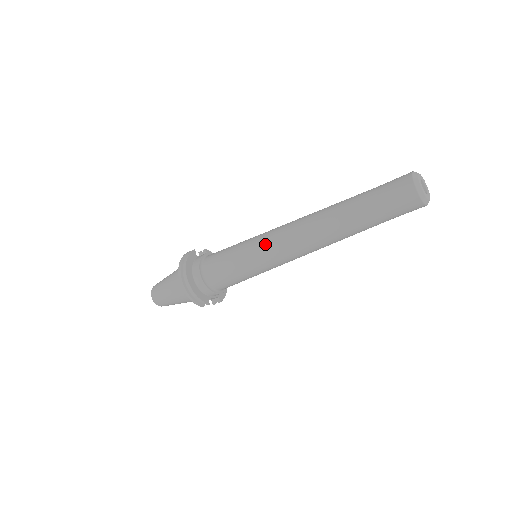
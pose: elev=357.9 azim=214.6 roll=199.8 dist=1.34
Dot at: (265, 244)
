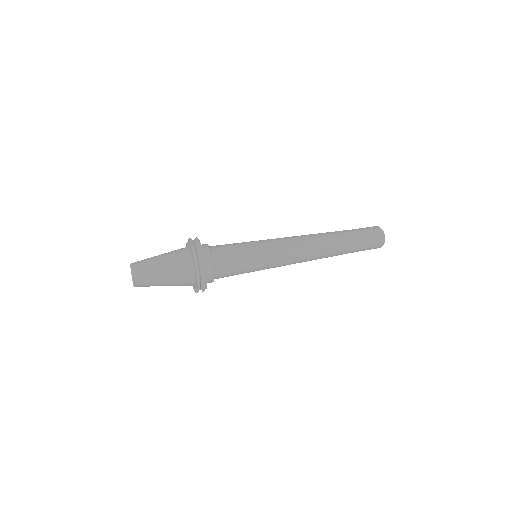
Dot at: (279, 246)
